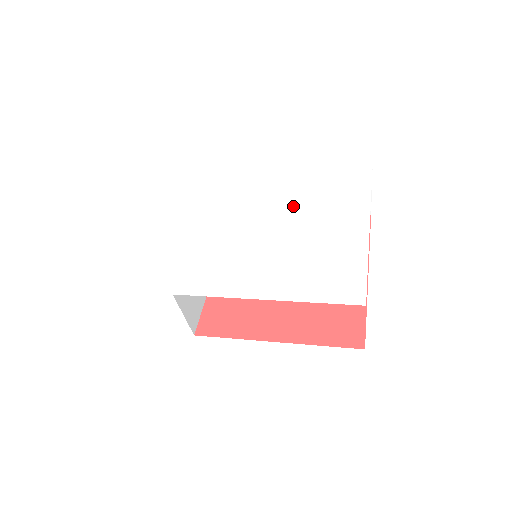
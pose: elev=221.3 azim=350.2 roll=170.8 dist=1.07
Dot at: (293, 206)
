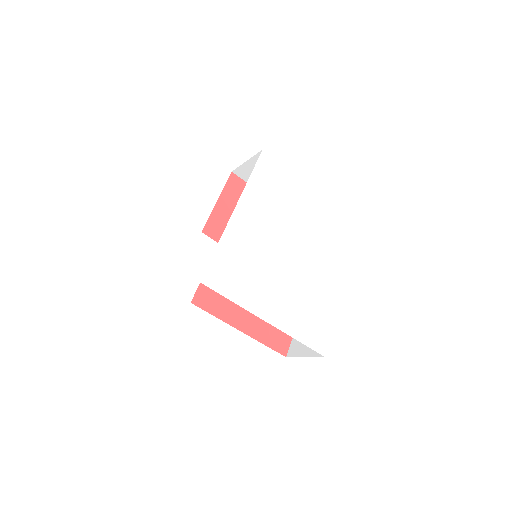
Dot at: (306, 236)
